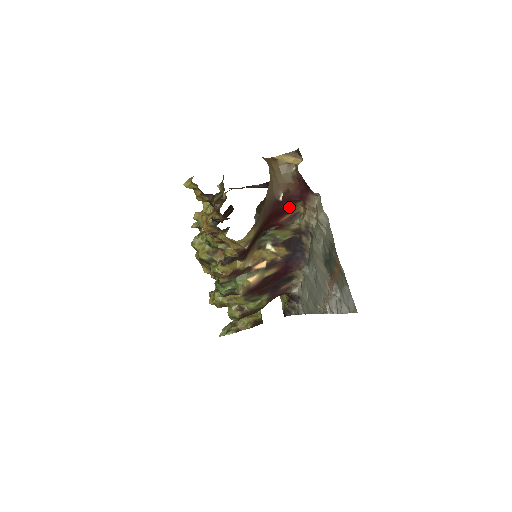
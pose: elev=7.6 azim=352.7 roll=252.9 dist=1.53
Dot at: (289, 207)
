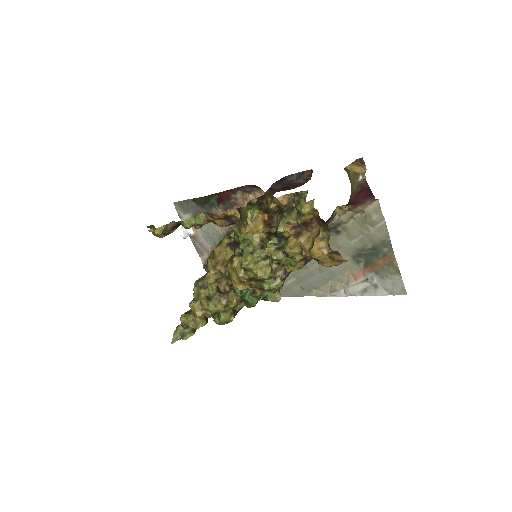
Dot at: occluded
